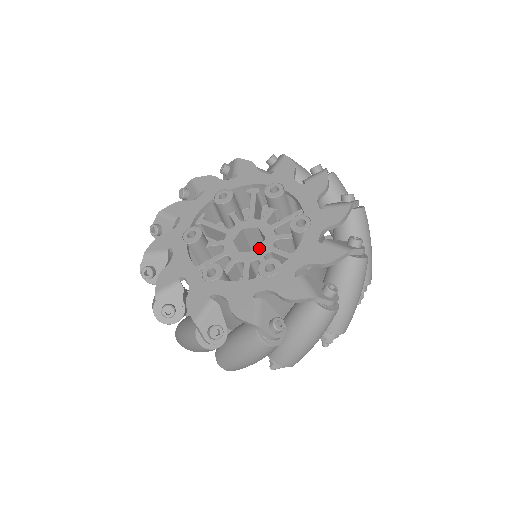
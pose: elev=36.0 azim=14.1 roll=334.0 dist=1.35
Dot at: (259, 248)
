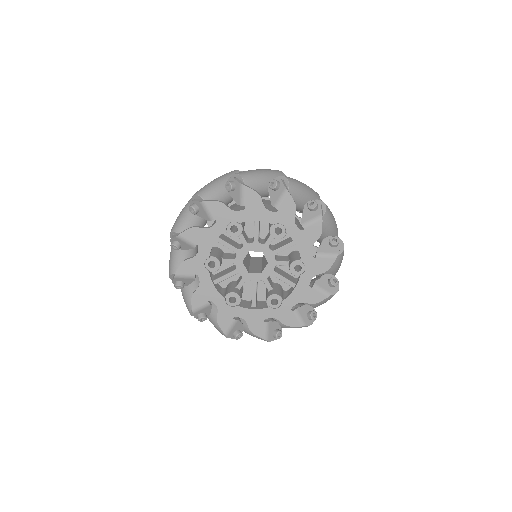
Dot at: (251, 273)
